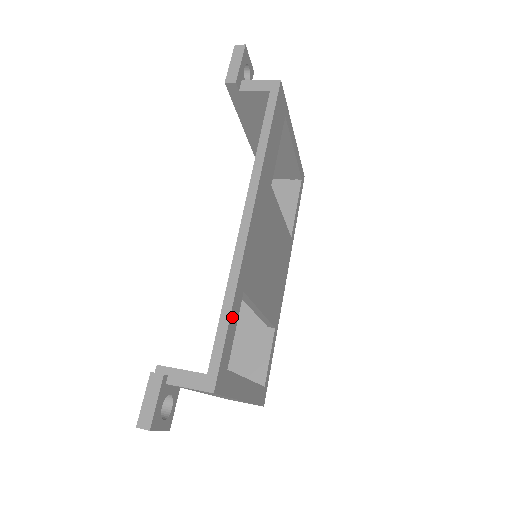
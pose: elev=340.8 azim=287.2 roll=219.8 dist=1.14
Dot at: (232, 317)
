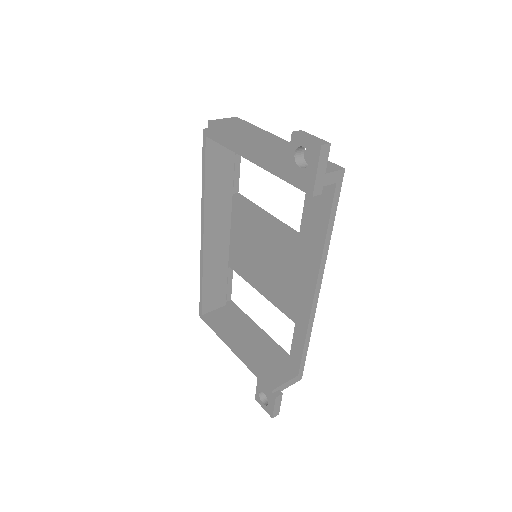
Dot at: occluded
